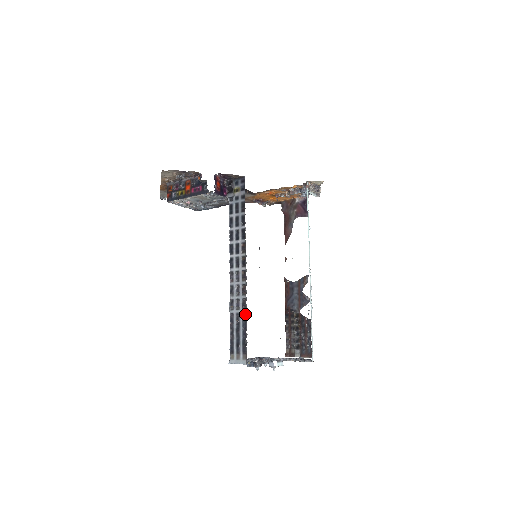
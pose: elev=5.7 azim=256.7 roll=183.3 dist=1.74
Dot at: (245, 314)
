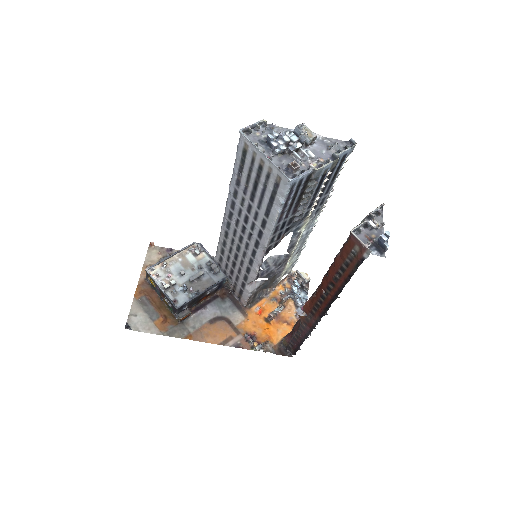
Dot at: occluded
